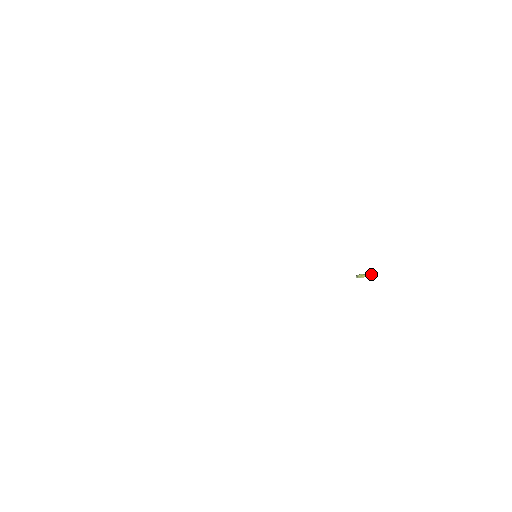
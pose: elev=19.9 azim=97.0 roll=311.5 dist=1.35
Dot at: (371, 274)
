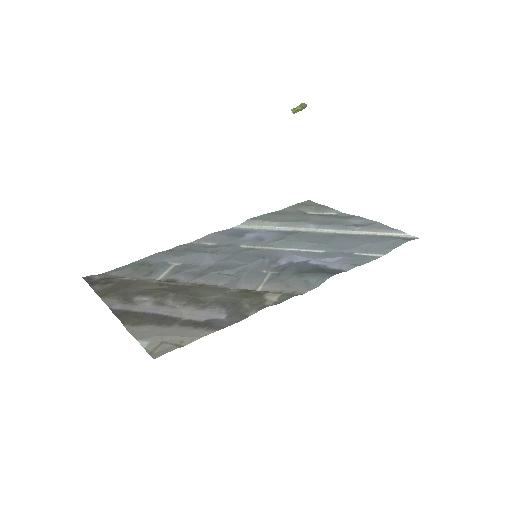
Dot at: (306, 105)
